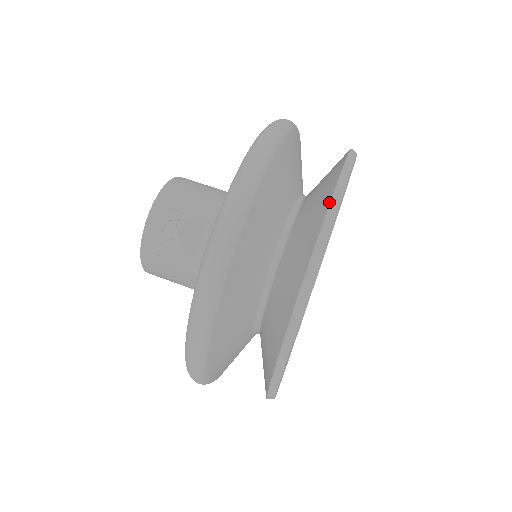
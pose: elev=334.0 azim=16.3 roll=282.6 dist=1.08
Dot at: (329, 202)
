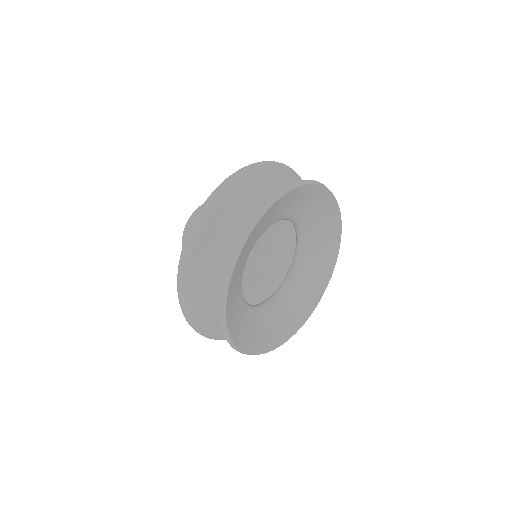
Dot at: (270, 198)
